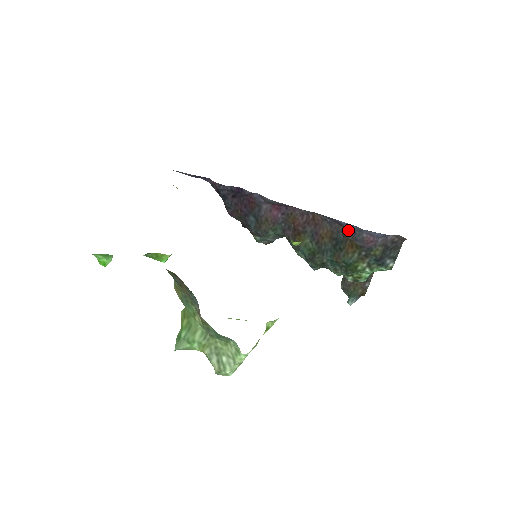
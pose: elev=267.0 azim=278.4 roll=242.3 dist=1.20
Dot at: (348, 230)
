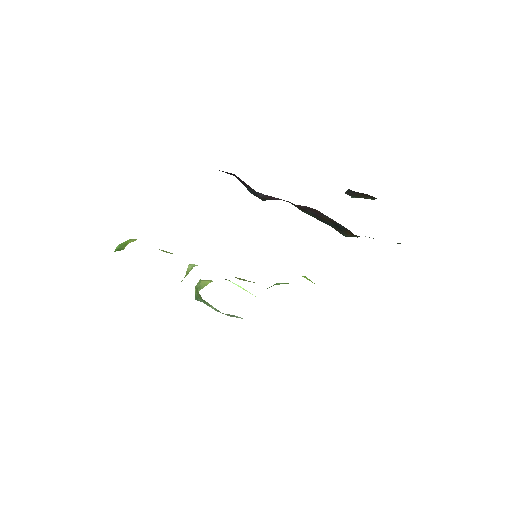
Dot at: (349, 230)
